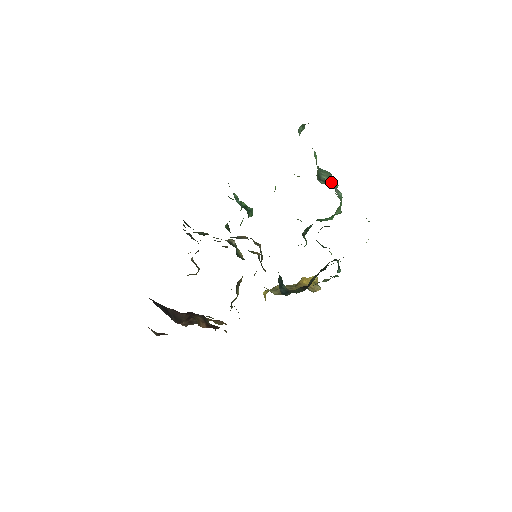
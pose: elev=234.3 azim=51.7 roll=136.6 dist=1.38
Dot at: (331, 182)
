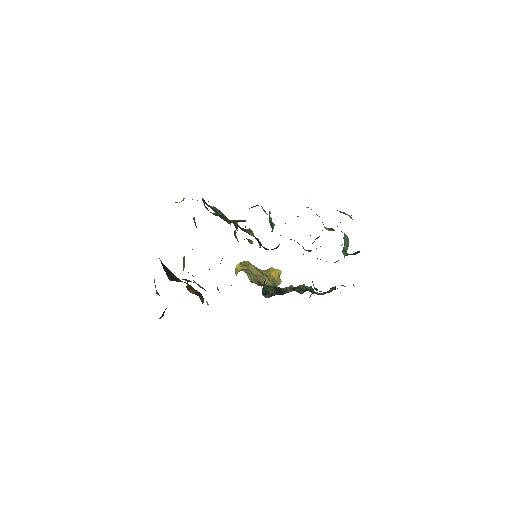
Dot at: (347, 249)
